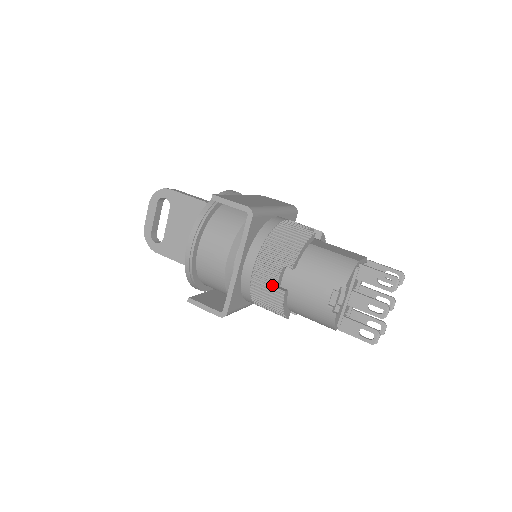
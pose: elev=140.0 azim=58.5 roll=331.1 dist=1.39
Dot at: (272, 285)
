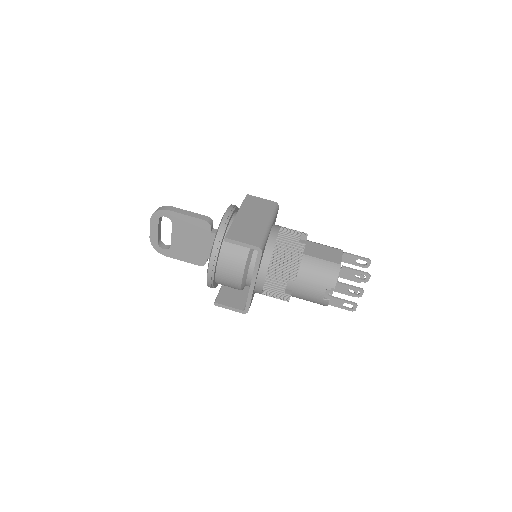
Dot at: (281, 291)
